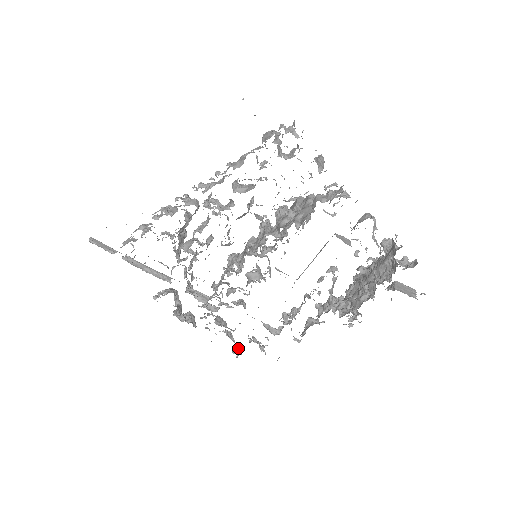
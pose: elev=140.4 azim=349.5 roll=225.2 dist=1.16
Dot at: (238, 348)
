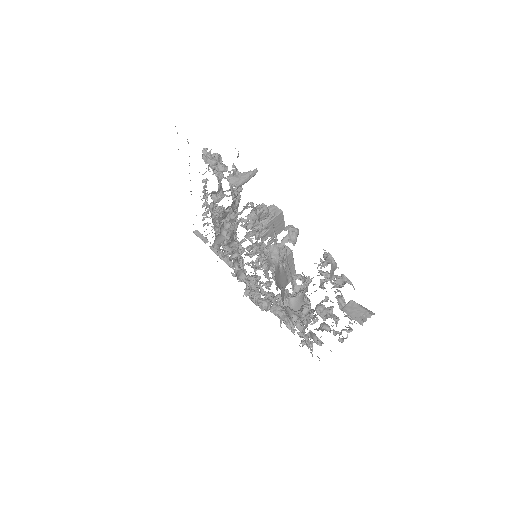
Dot at: (308, 340)
